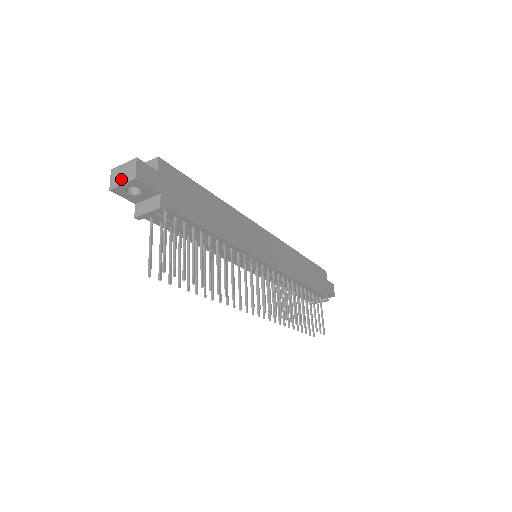
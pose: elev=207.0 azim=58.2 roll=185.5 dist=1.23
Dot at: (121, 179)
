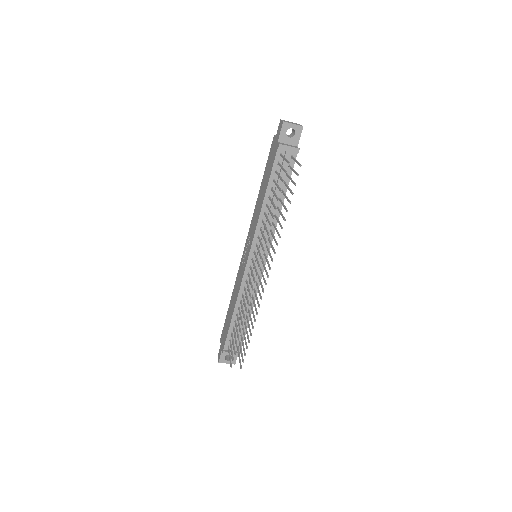
Dot at: (292, 123)
